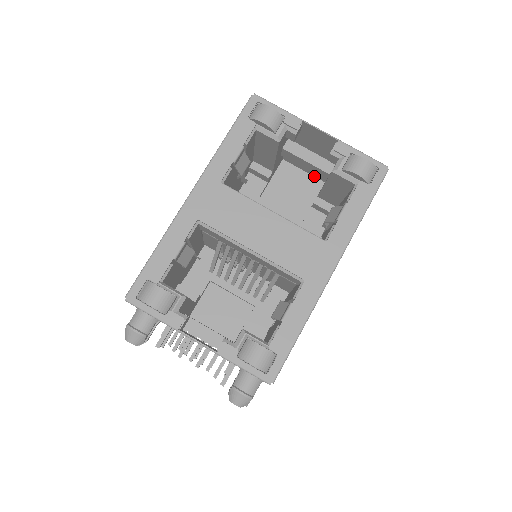
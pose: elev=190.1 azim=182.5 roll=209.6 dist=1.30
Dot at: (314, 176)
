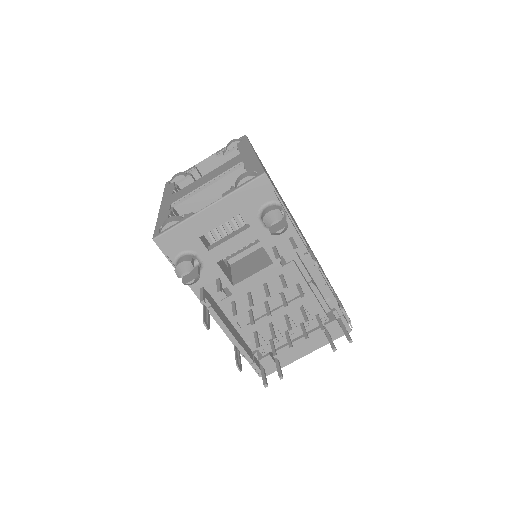
Dot at: occluded
